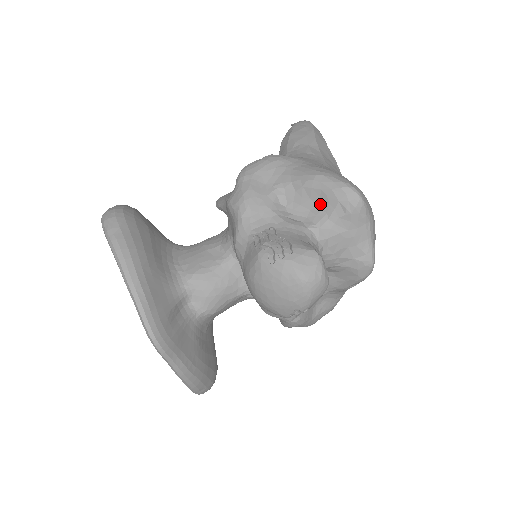
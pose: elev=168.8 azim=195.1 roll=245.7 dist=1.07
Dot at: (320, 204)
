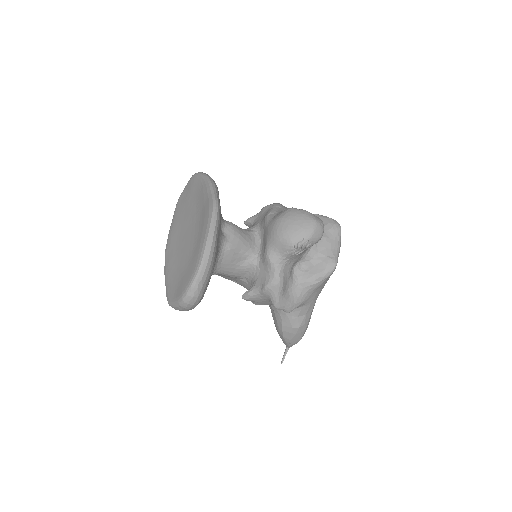
Dot at: occluded
